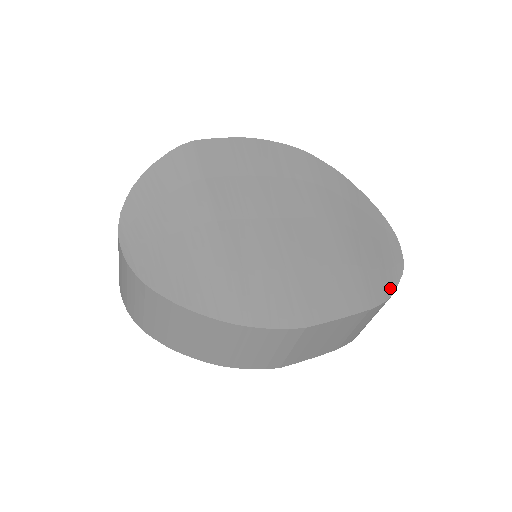
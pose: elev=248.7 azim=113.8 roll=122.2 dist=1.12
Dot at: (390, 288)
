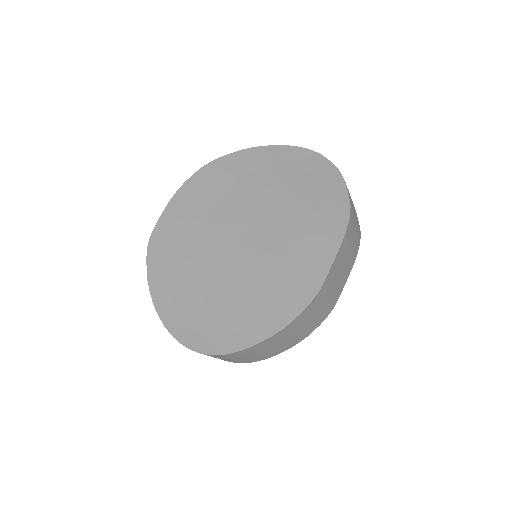
Dot at: (345, 202)
